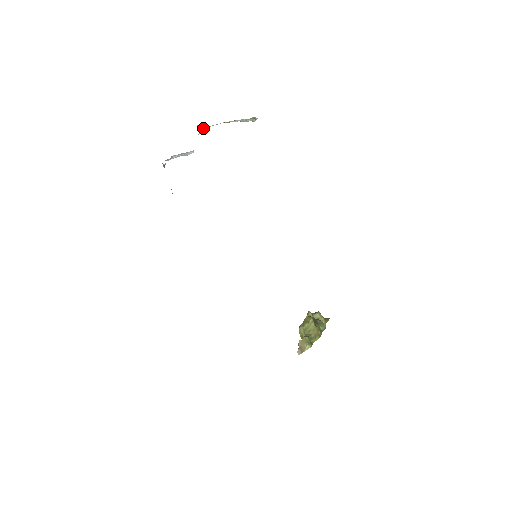
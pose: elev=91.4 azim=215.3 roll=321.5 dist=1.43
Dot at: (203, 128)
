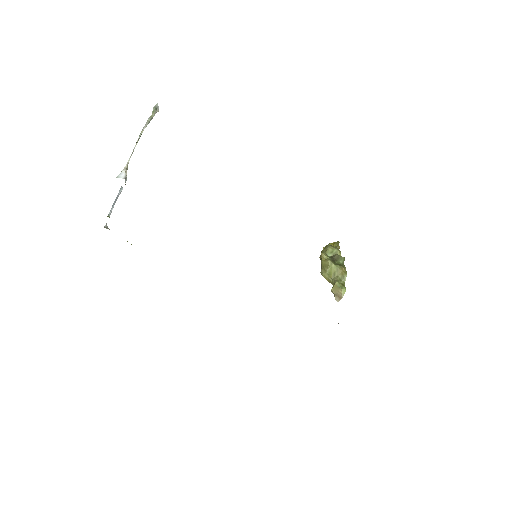
Dot at: (124, 175)
